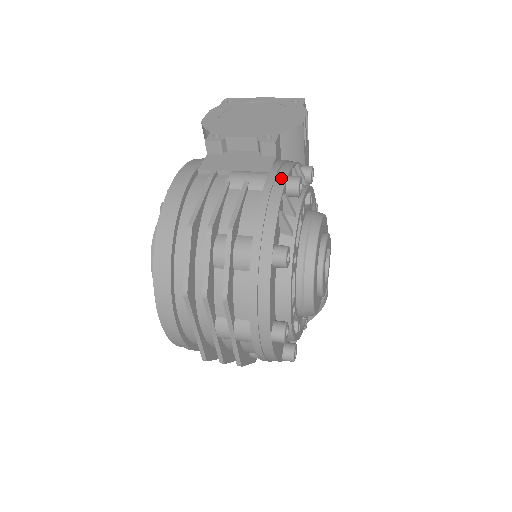
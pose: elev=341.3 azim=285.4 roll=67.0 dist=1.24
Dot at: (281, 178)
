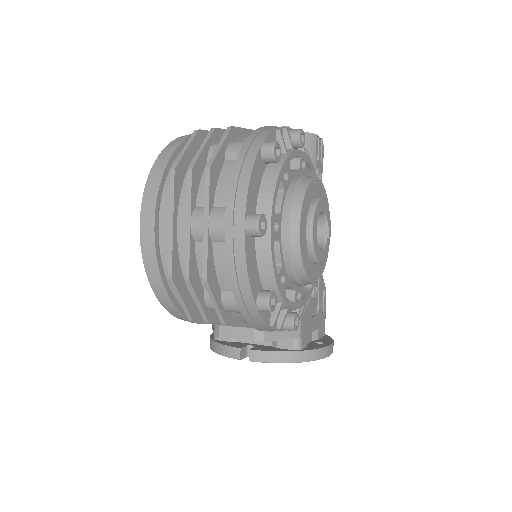
Dot at: occluded
